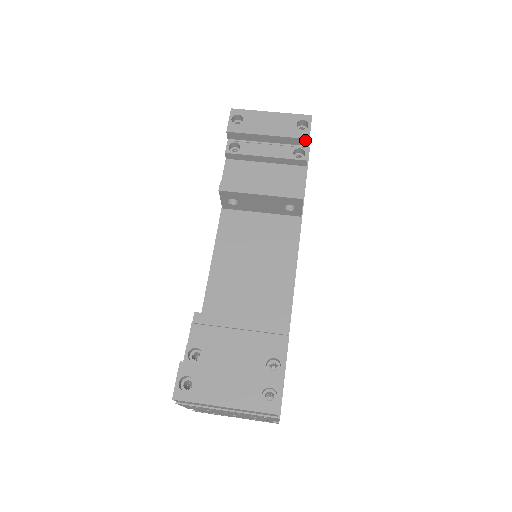
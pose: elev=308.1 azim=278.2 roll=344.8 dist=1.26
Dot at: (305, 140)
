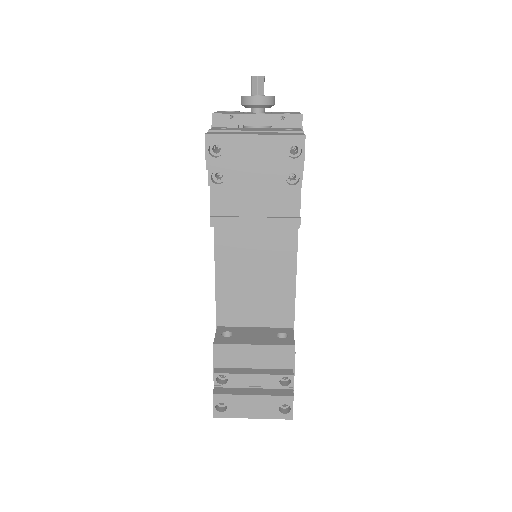
Dot at: (299, 170)
